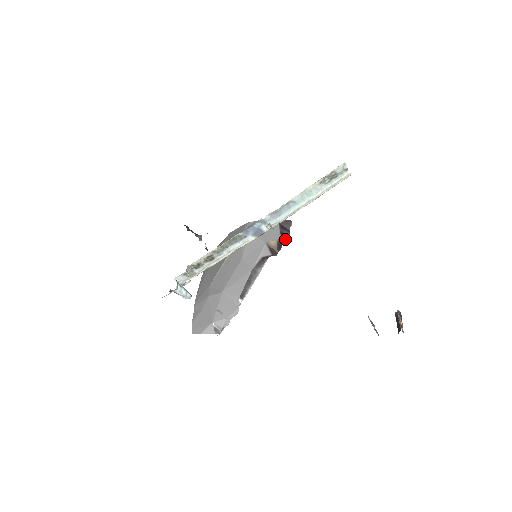
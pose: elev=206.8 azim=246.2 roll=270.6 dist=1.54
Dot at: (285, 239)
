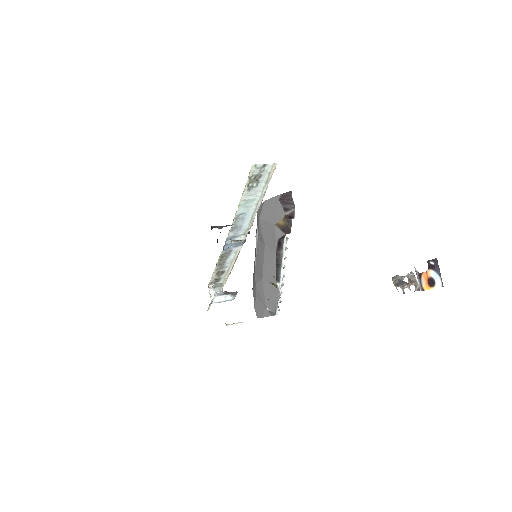
Dot at: (291, 214)
